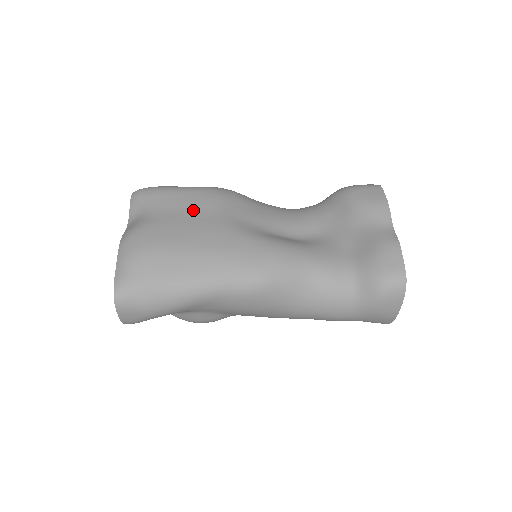
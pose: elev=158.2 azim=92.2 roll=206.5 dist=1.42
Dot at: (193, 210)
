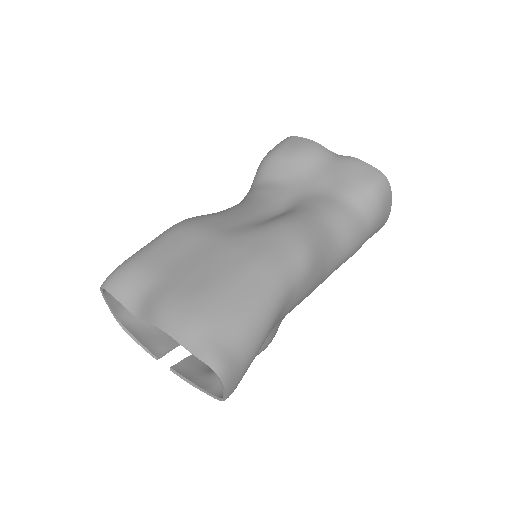
Dot at: (189, 249)
